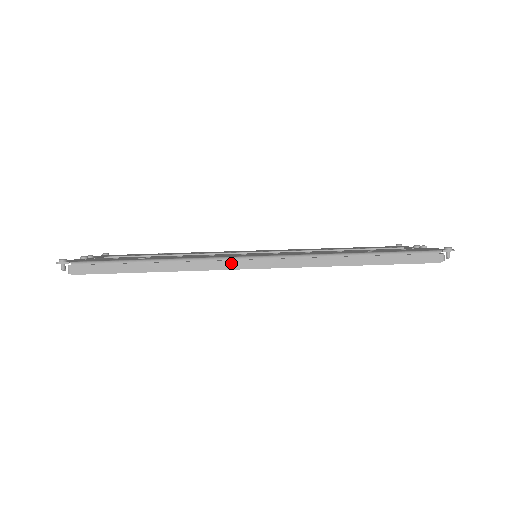
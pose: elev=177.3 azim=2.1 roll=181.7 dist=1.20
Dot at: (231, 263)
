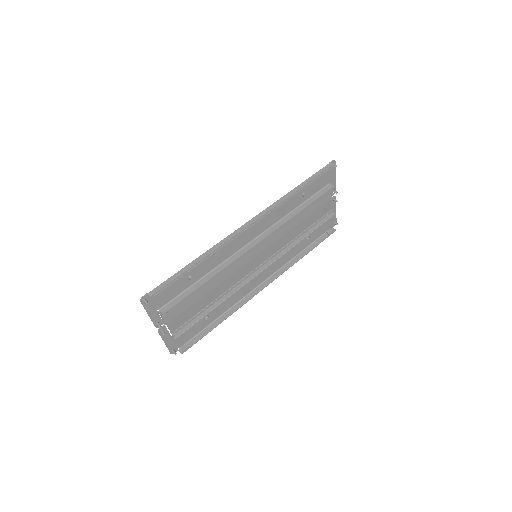
Dot at: (236, 232)
